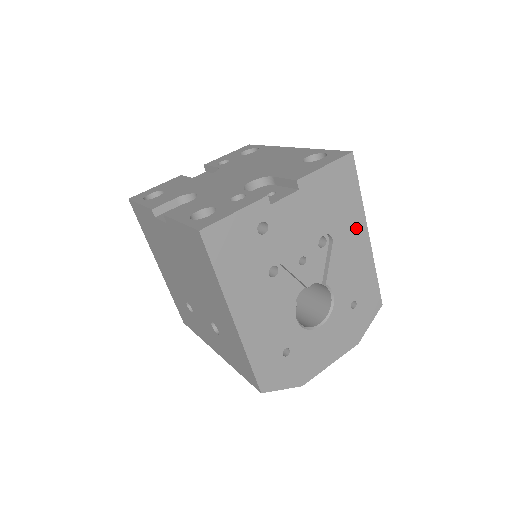
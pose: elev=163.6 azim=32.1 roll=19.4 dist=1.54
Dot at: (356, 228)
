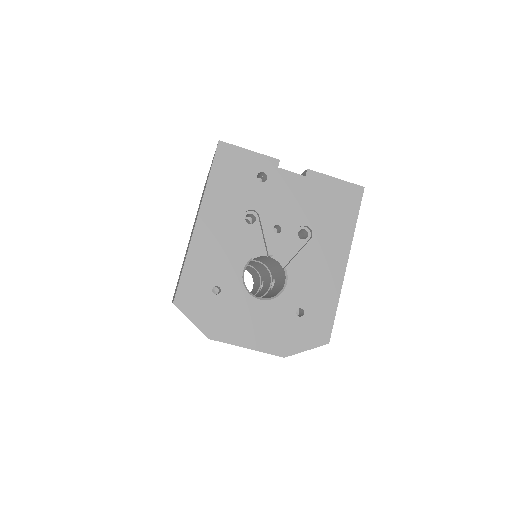
Dot at: (338, 247)
